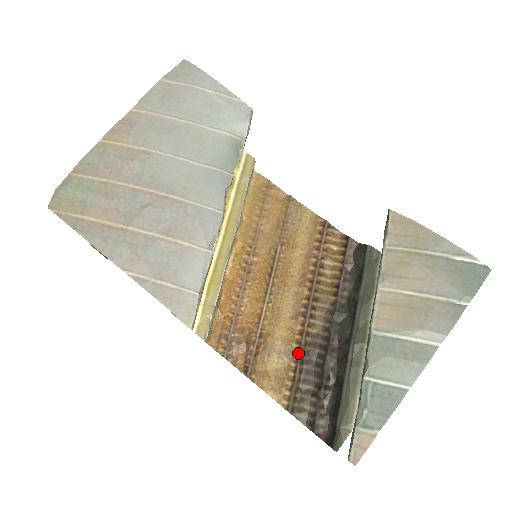
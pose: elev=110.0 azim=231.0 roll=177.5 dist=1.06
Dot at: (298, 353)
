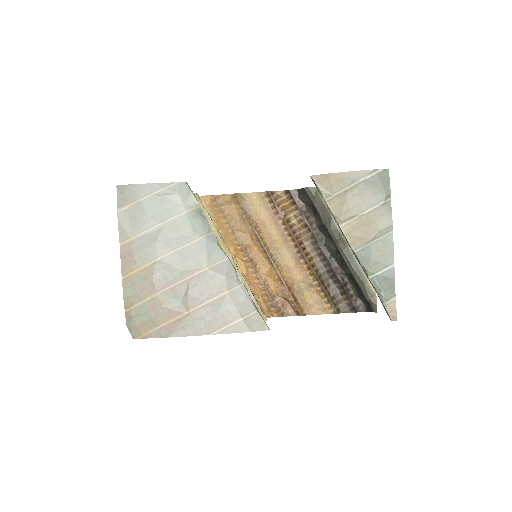
Dot at: (316, 280)
